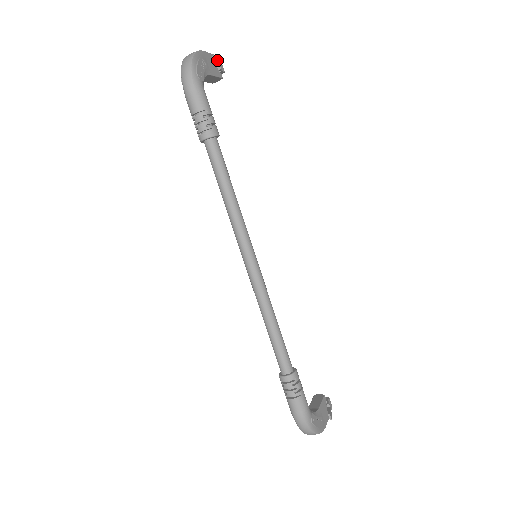
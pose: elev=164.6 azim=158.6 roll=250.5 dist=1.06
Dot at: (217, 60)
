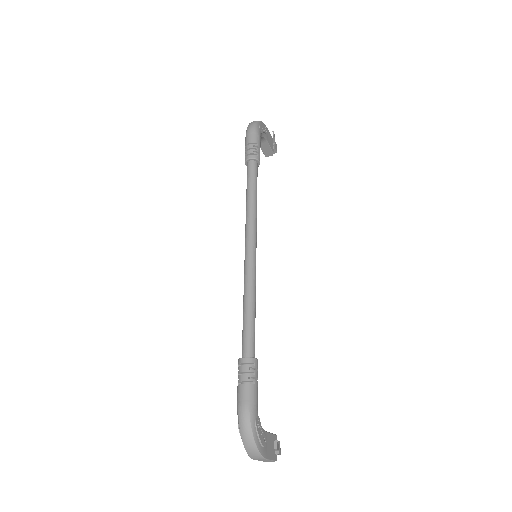
Dot at: occluded
